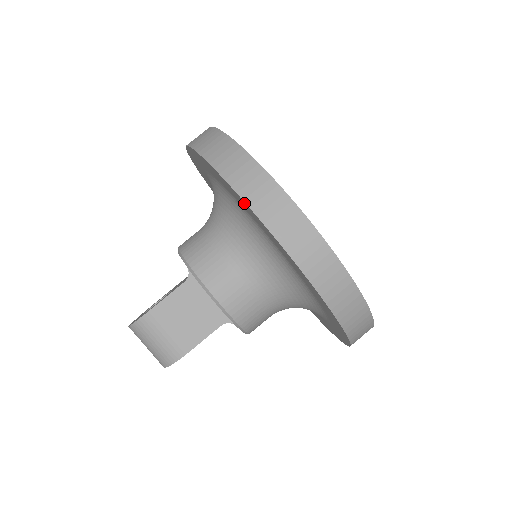
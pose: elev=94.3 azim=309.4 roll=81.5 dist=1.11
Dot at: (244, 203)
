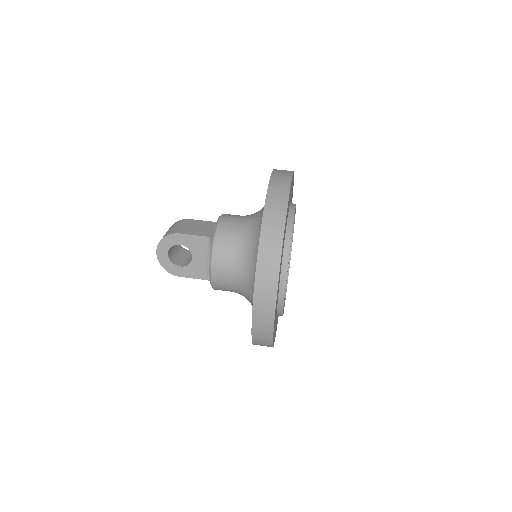
Dot at: occluded
